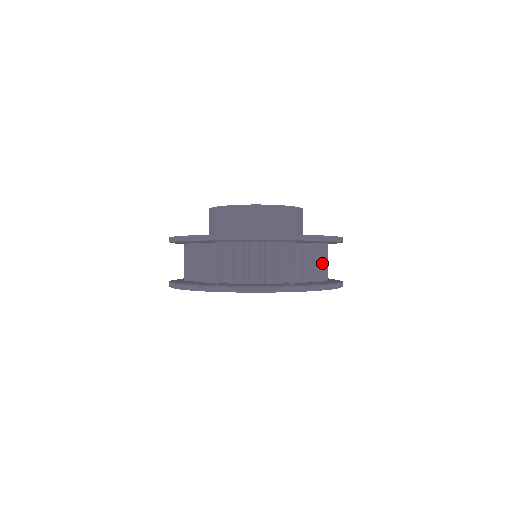
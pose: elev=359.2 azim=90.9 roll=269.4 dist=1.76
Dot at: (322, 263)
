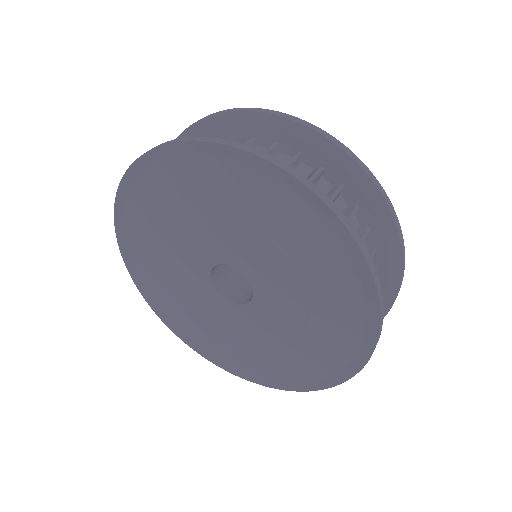
Dot at: occluded
